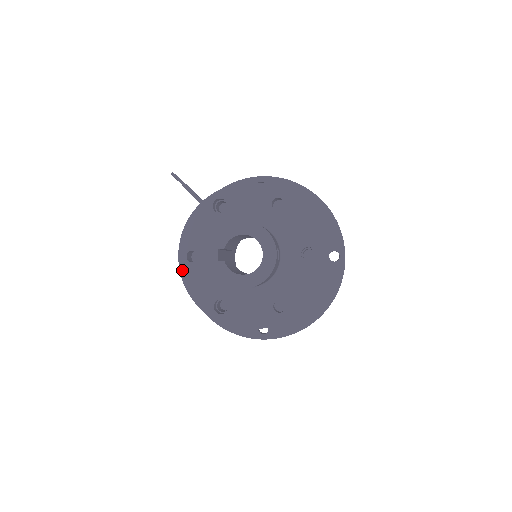
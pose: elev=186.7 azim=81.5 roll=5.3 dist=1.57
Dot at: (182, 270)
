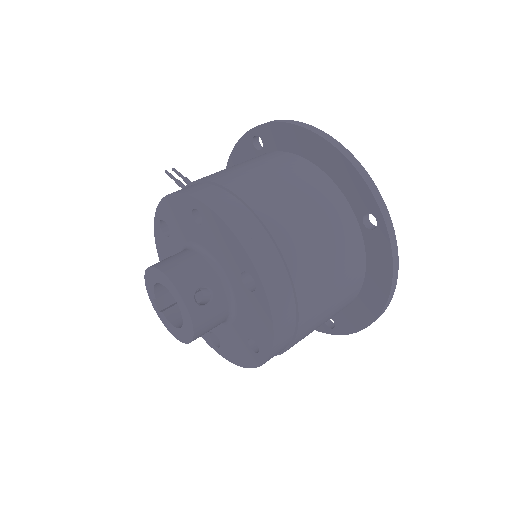
Dot at: occluded
